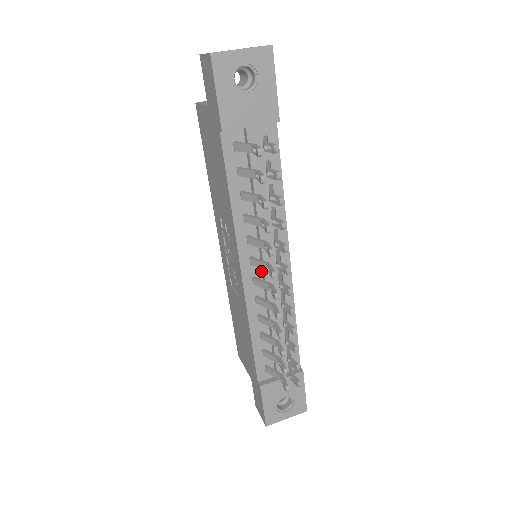
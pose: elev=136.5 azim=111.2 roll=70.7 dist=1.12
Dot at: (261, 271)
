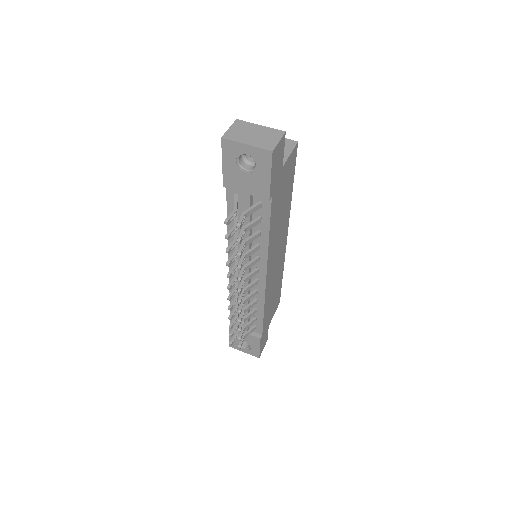
Dot at: occluded
